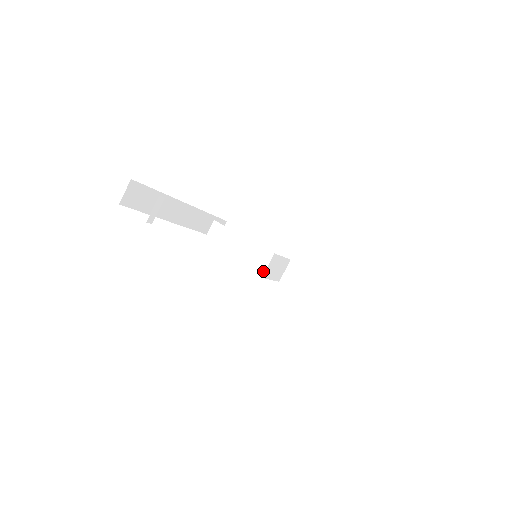
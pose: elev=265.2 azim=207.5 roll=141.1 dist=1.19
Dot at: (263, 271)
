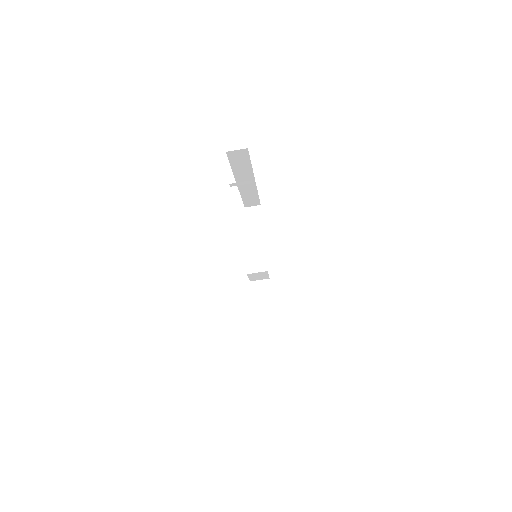
Dot at: (251, 272)
